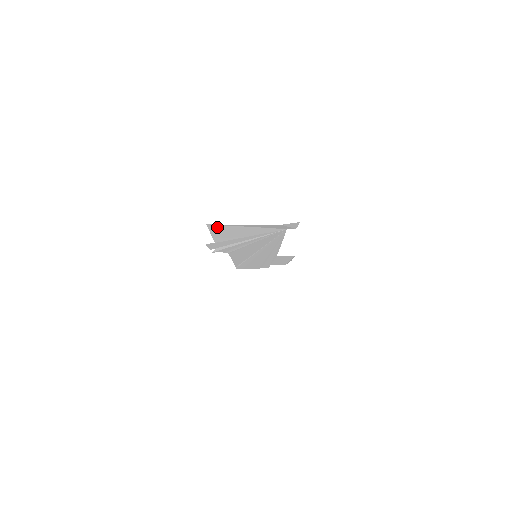
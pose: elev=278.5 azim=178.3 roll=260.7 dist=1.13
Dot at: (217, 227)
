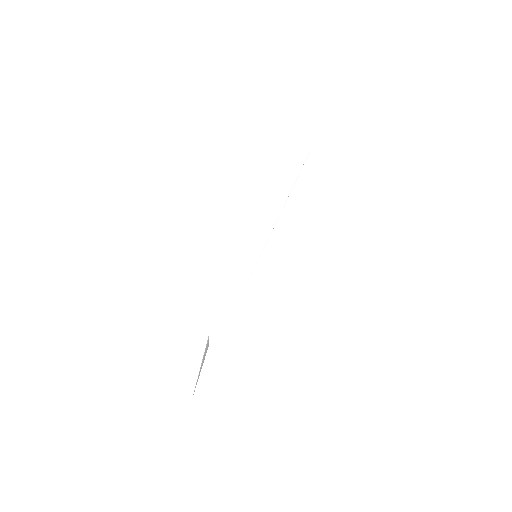
Dot at: occluded
